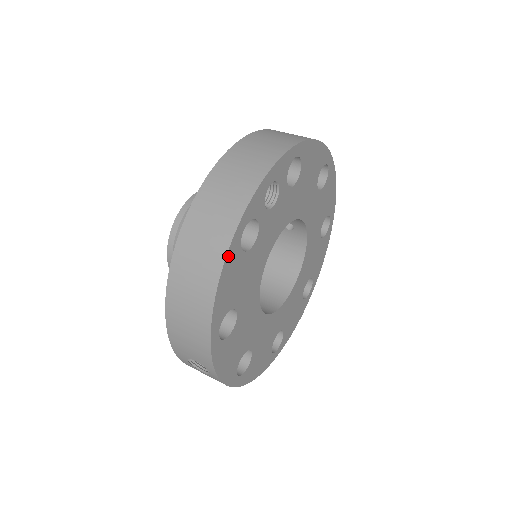
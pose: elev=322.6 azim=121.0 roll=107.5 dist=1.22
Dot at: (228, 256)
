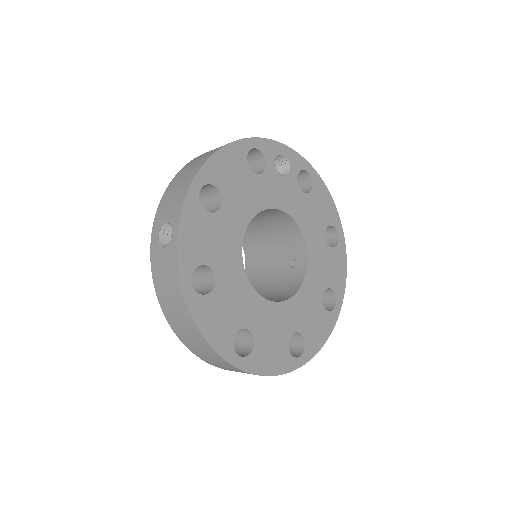
Dot at: (236, 144)
